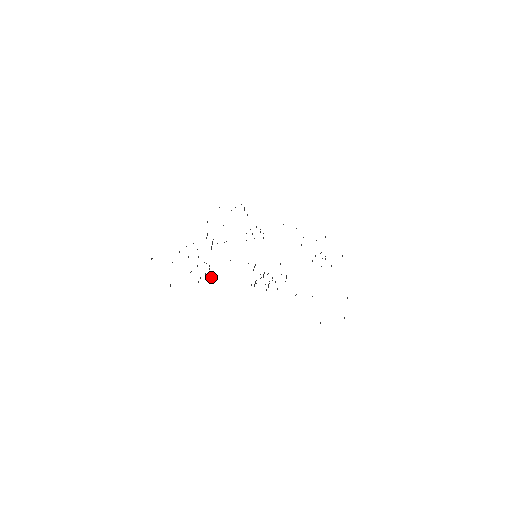
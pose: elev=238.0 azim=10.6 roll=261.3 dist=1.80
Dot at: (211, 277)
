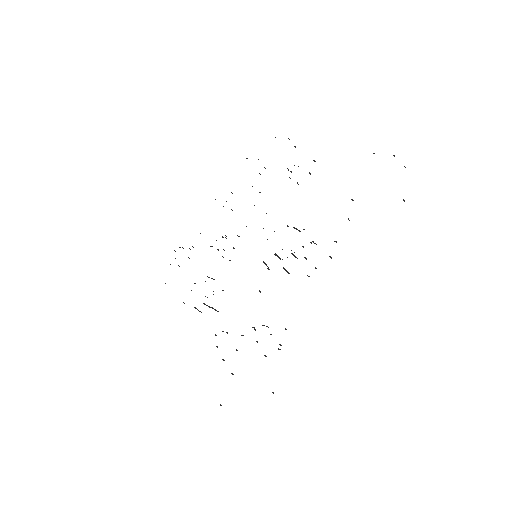
Dot at: (285, 329)
